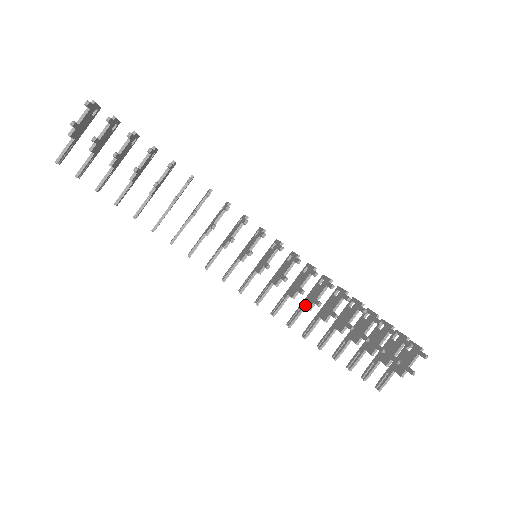
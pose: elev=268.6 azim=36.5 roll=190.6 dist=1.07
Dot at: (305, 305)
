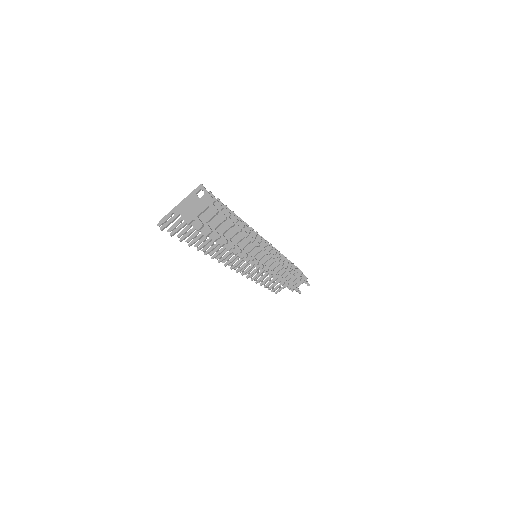
Dot at: occluded
